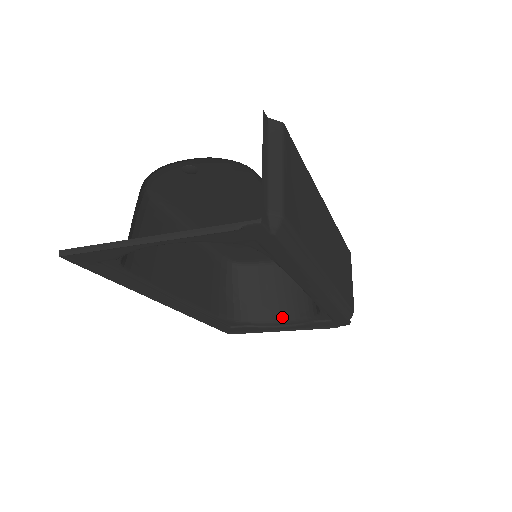
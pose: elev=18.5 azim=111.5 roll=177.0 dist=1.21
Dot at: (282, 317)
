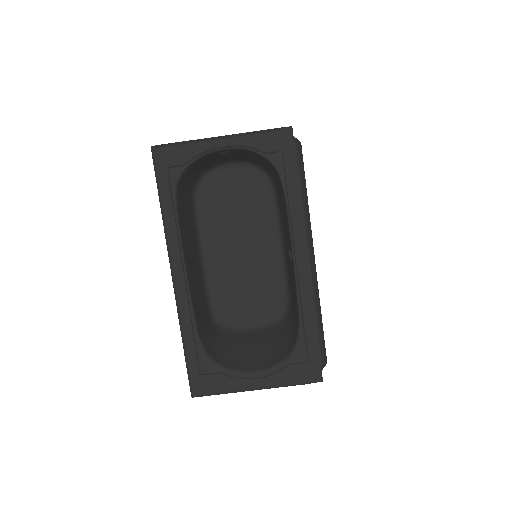
Dot at: (256, 367)
